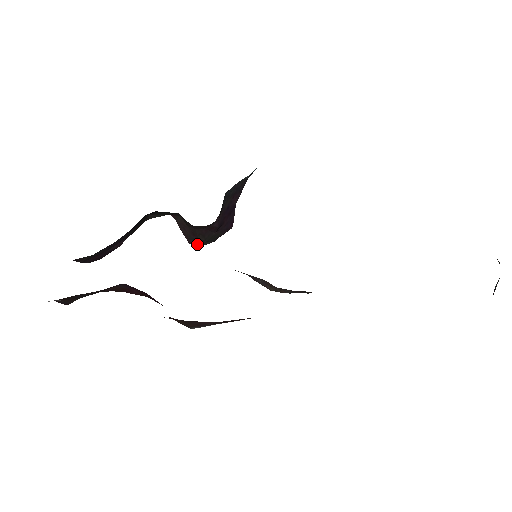
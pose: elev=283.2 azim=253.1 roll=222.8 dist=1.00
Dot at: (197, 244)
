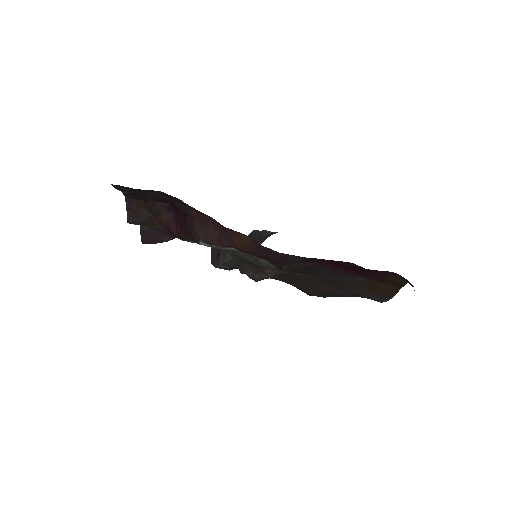
Dot at: (217, 264)
